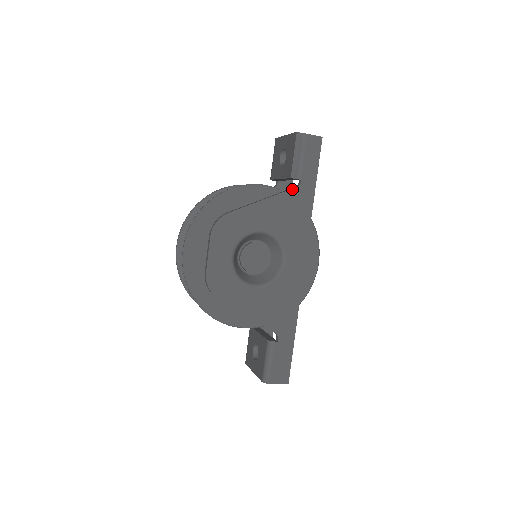
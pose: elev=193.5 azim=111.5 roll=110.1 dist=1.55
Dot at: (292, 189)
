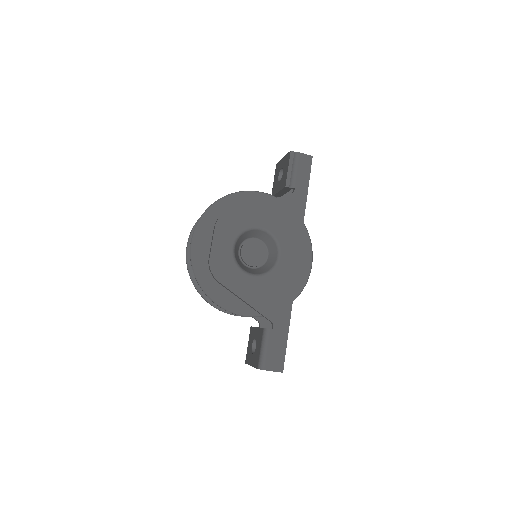
Dot at: (287, 195)
